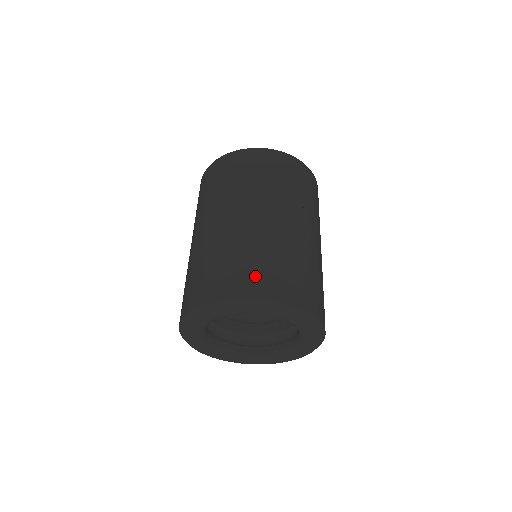
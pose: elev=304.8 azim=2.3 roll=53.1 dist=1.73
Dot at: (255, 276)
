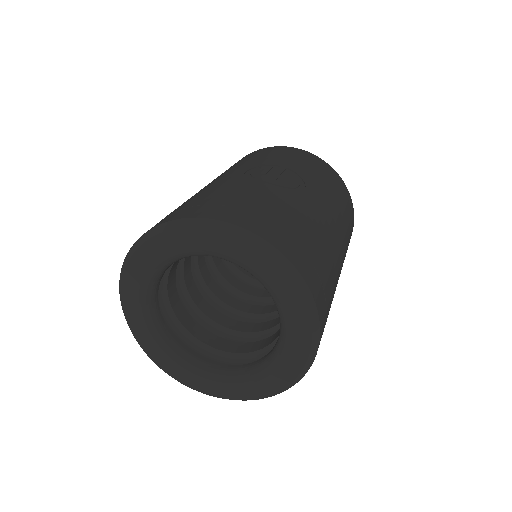
Dot at: occluded
